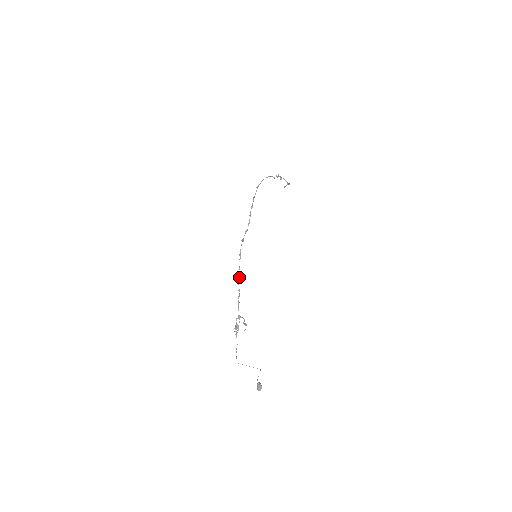
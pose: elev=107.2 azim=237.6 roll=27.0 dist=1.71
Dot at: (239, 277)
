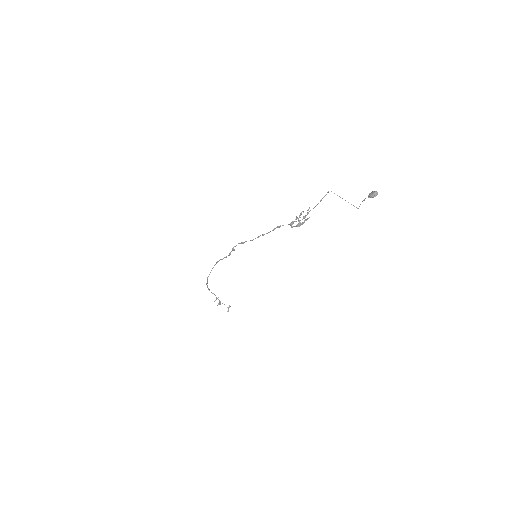
Dot at: (258, 237)
